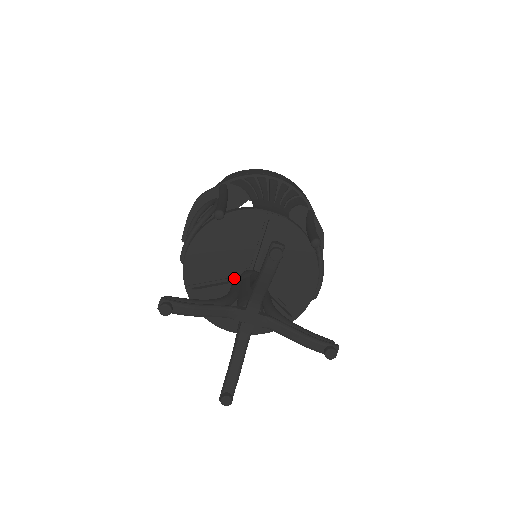
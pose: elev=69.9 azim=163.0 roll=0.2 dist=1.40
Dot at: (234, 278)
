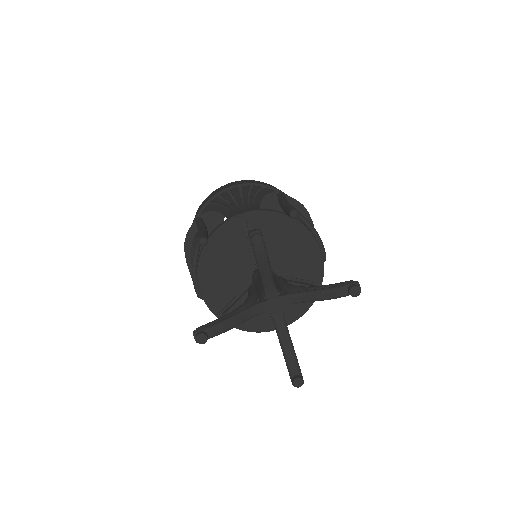
Dot at: (249, 284)
